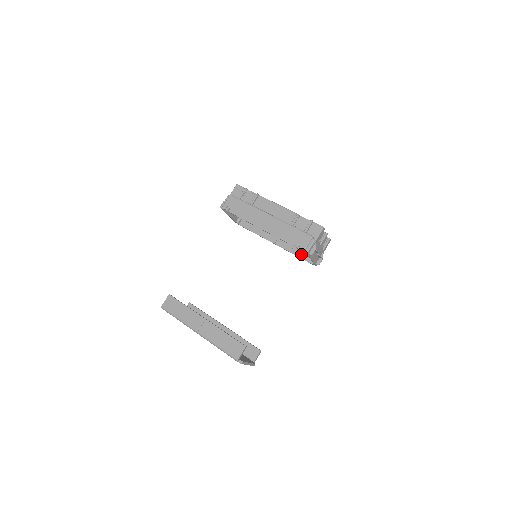
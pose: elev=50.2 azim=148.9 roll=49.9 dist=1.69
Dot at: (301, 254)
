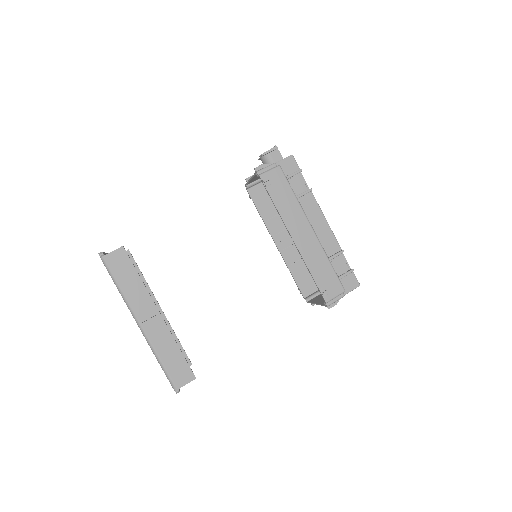
Dot at: (298, 277)
